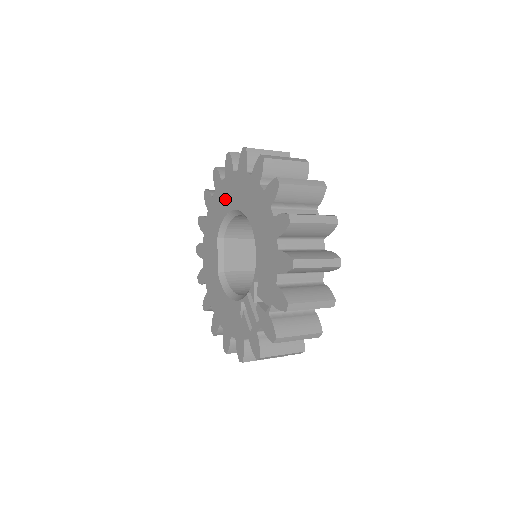
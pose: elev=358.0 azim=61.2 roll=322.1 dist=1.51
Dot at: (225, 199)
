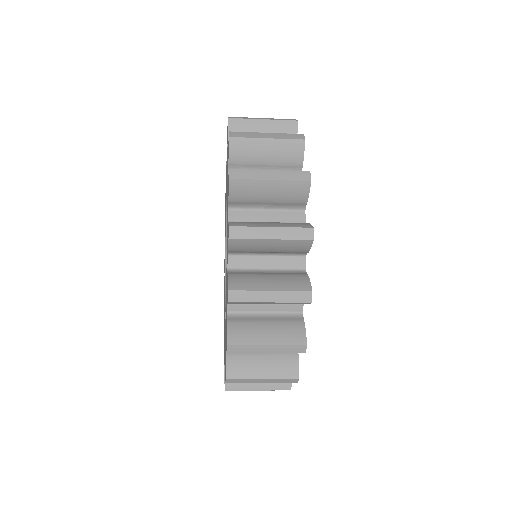
Dot at: occluded
